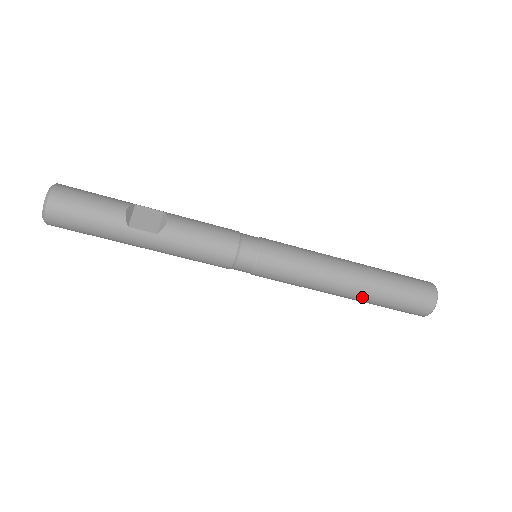
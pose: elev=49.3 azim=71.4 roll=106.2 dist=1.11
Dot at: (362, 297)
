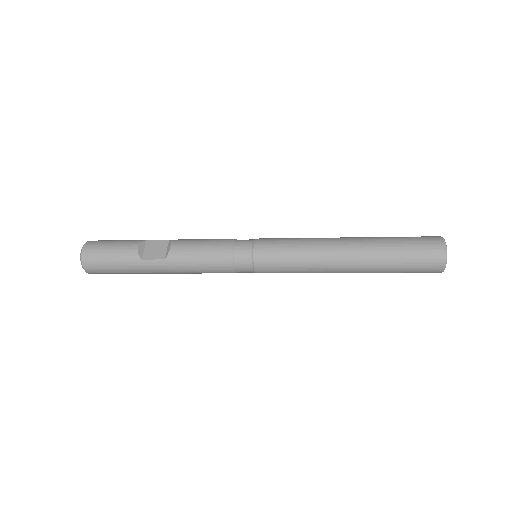
Dot at: (364, 269)
